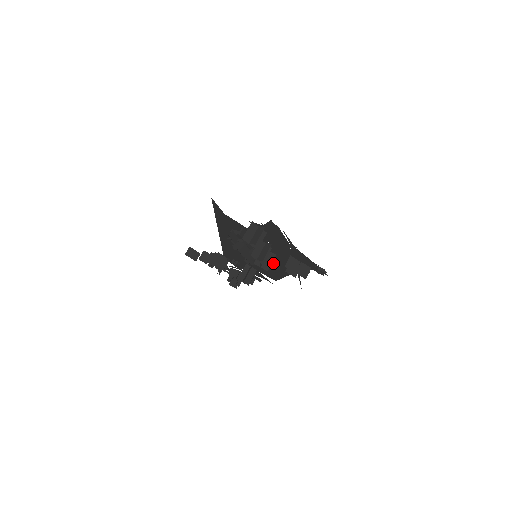
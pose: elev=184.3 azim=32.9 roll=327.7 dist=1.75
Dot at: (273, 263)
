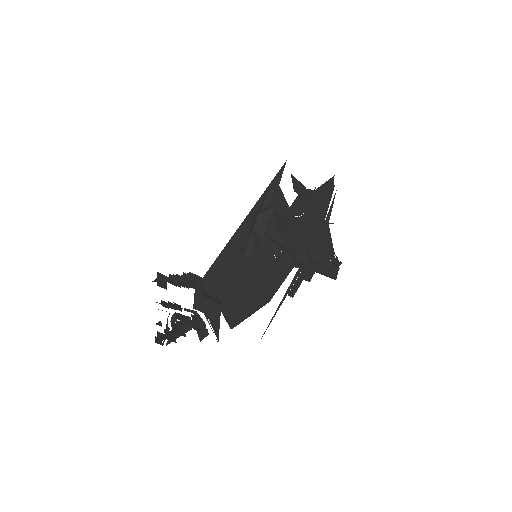
Dot at: (265, 276)
